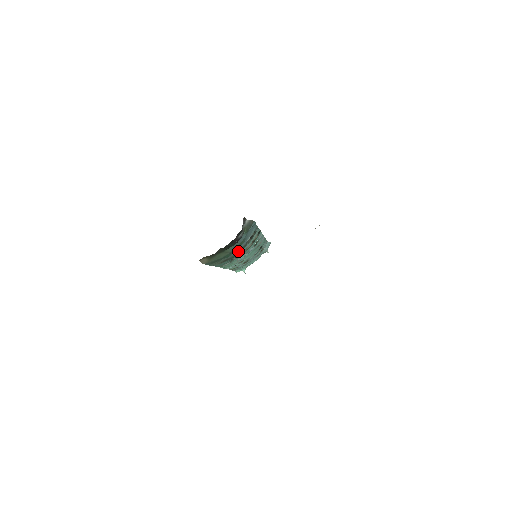
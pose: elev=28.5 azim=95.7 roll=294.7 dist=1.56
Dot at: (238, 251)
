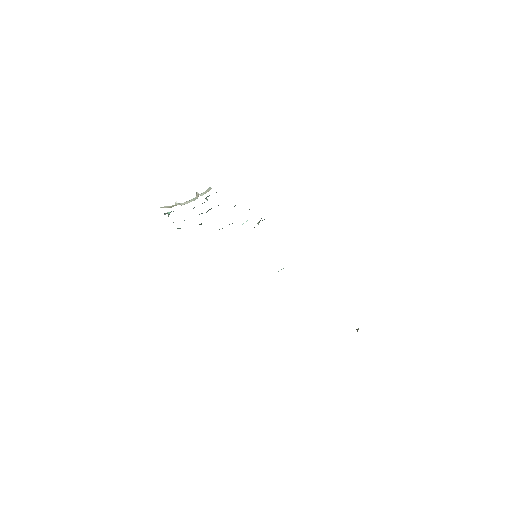
Dot at: occluded
